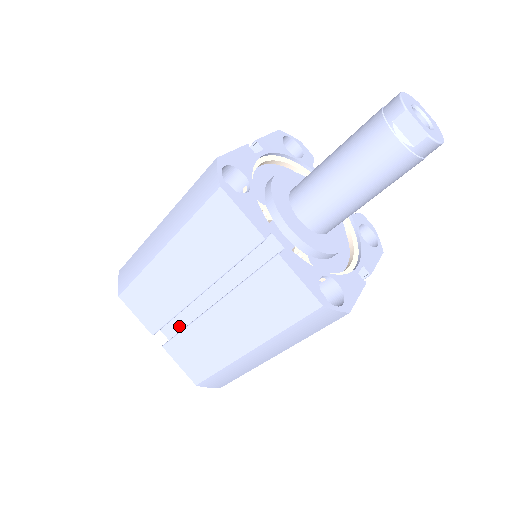
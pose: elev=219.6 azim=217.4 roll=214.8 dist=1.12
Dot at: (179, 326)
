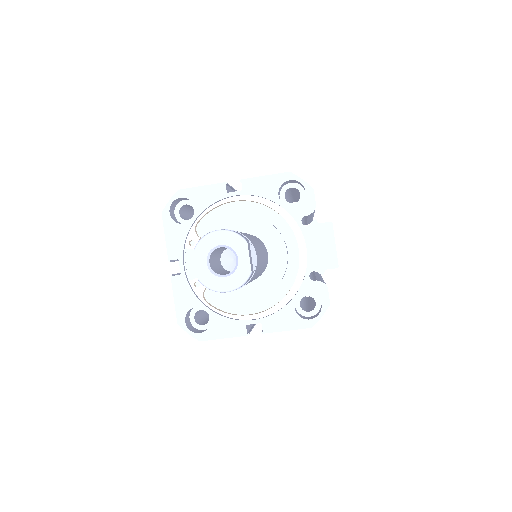
Dot at: occluded
